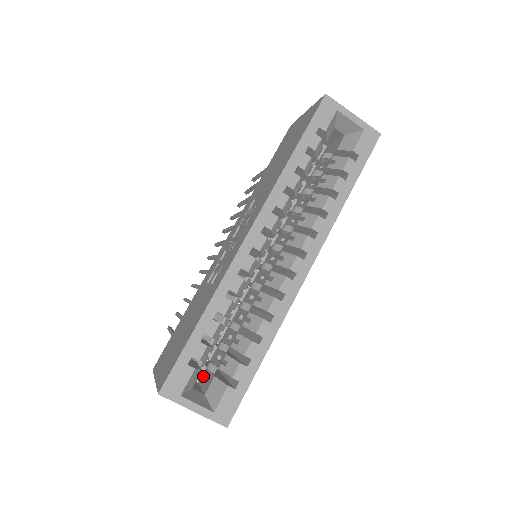
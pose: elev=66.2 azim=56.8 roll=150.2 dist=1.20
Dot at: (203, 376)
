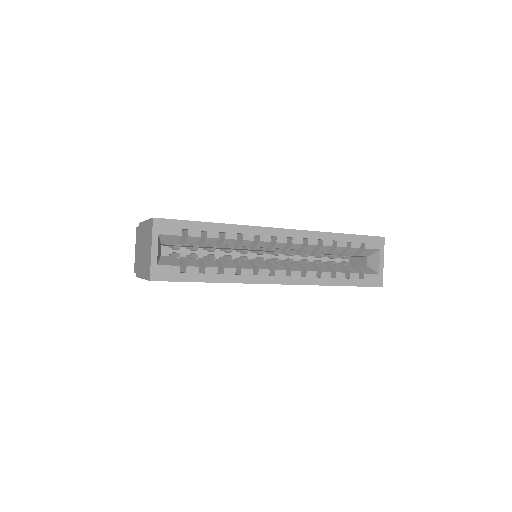
Dot at: occluded
